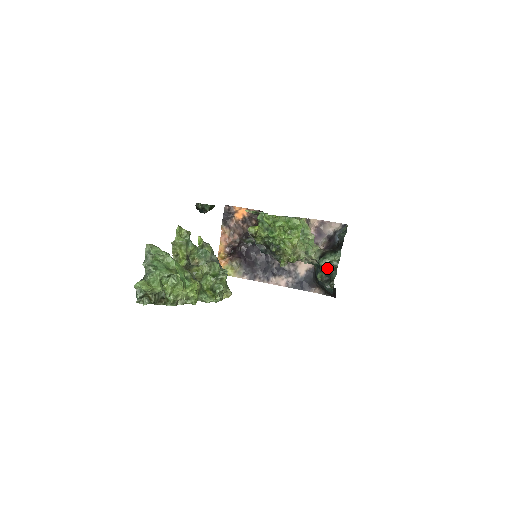
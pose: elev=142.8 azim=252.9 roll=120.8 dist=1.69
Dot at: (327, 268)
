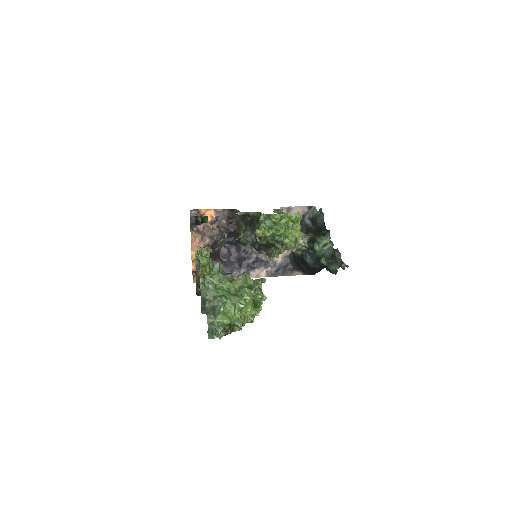
Dot at: (325, 252)
